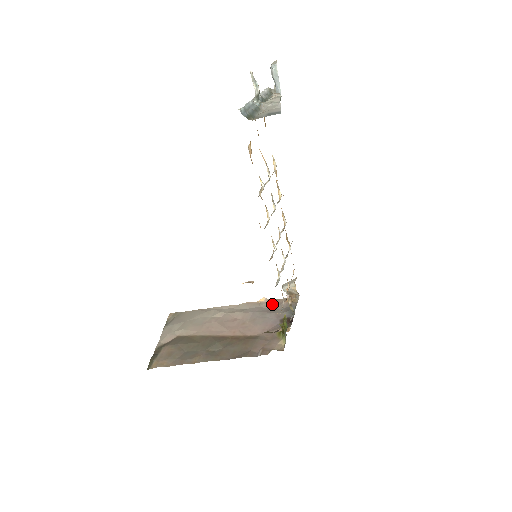
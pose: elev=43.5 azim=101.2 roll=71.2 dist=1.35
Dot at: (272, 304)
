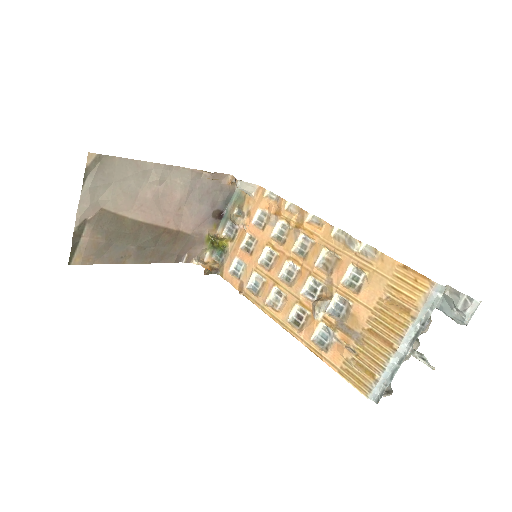
Dot at: (215, 182)
